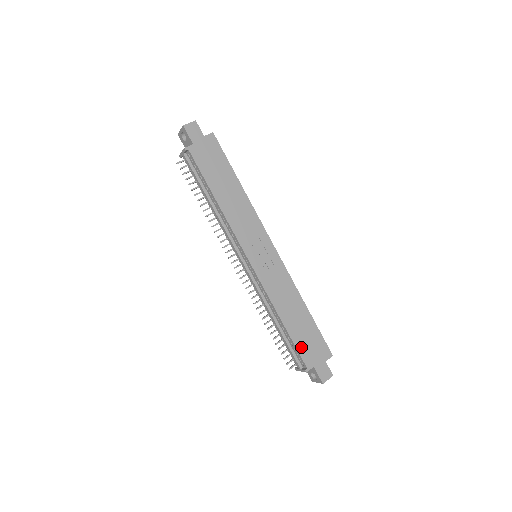
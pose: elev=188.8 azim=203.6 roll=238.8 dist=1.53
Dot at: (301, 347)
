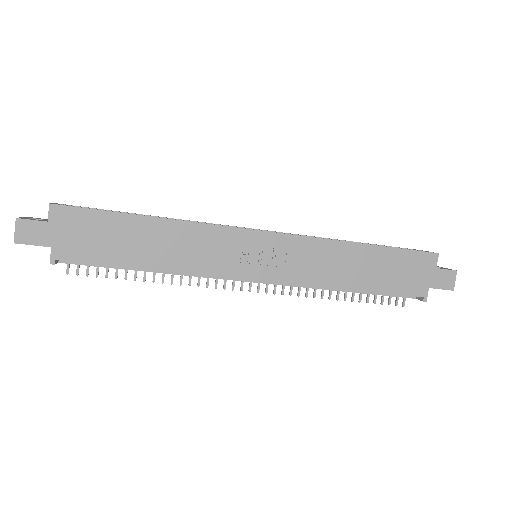
Dot at: (398, 287)
